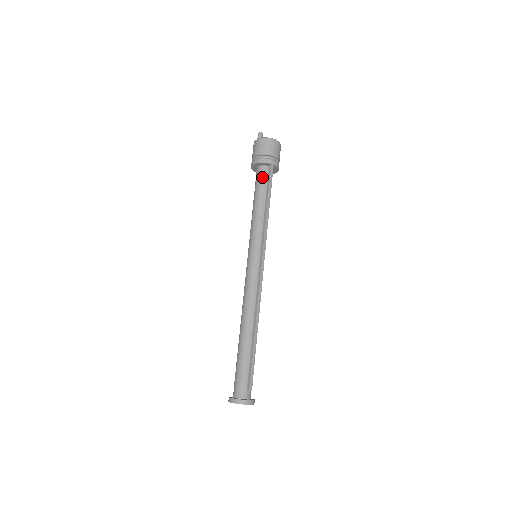
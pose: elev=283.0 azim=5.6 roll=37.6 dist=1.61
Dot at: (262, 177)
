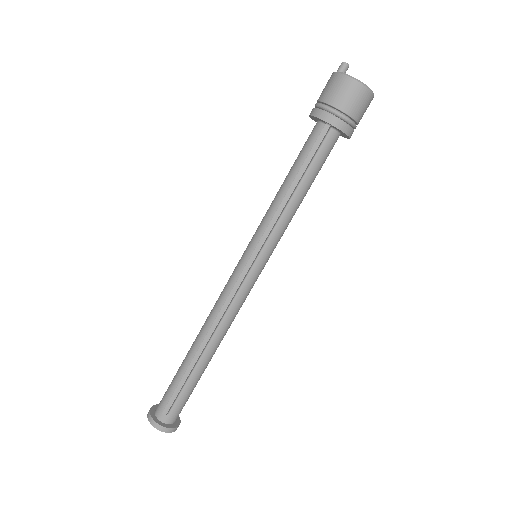
Dot at: (309, 140)
